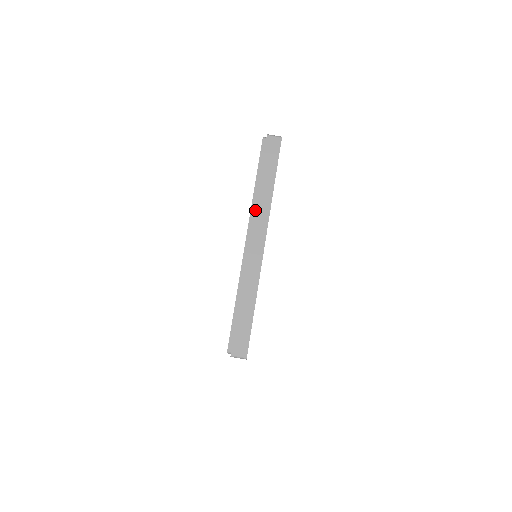
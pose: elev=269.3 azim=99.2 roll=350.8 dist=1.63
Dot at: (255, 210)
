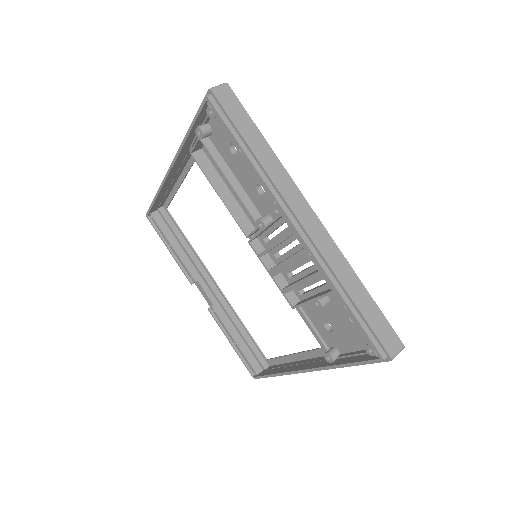
Dot at: (275, 184)
